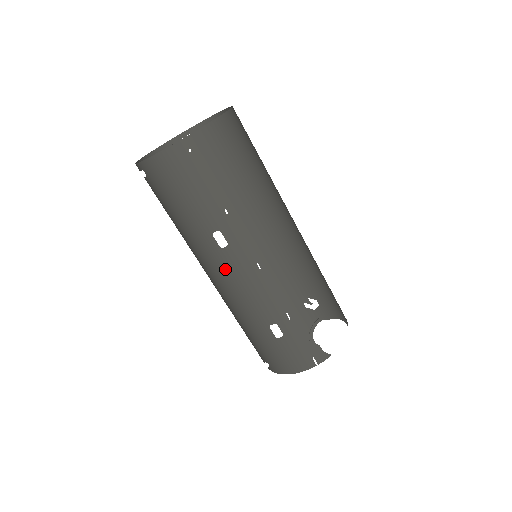
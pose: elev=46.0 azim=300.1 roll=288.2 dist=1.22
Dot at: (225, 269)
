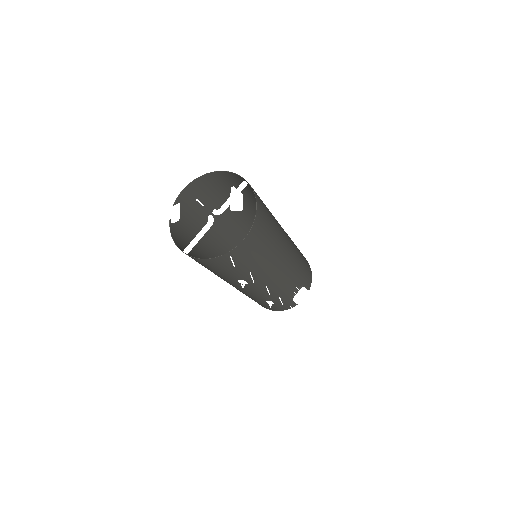
Dot at: (242, 288)
